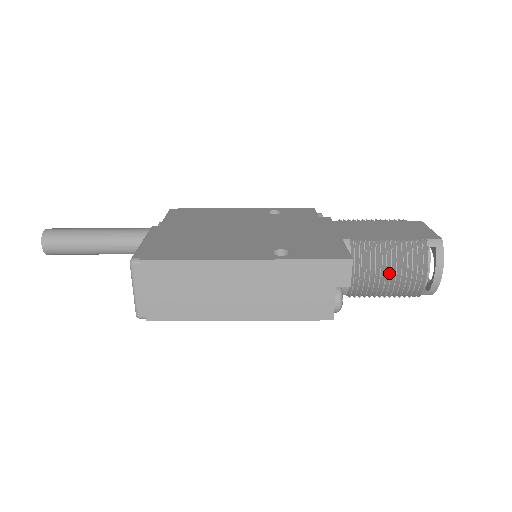
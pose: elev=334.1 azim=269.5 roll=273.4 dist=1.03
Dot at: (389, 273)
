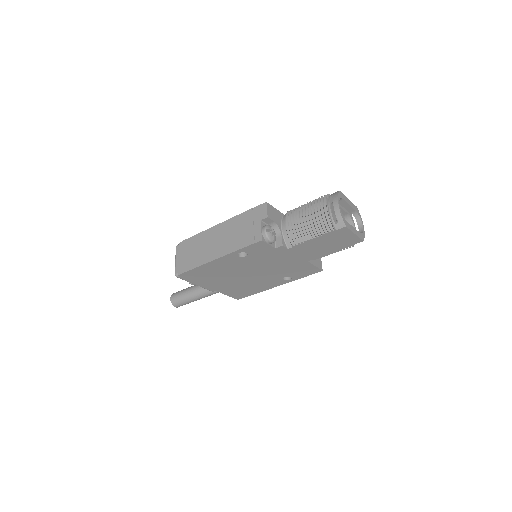
Dot at: (305, 216)
